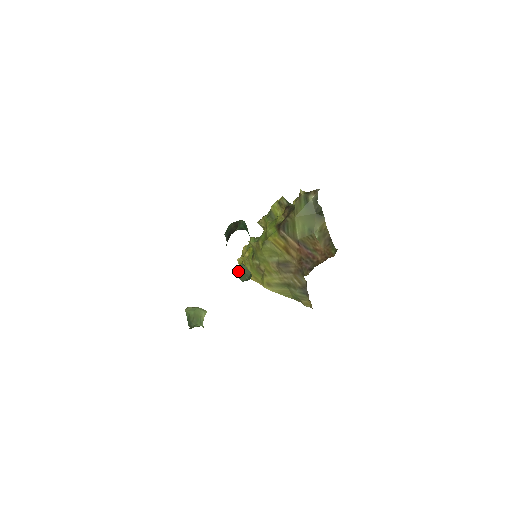
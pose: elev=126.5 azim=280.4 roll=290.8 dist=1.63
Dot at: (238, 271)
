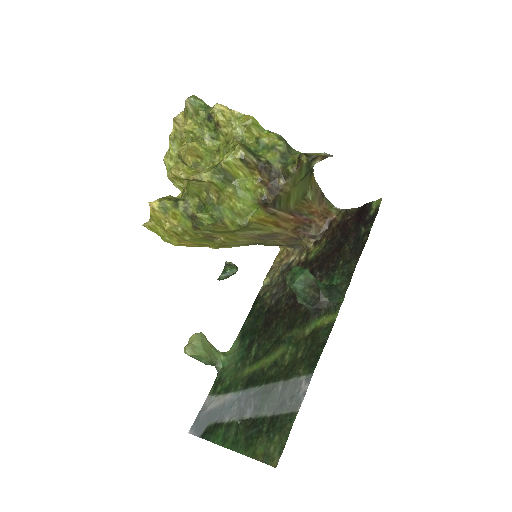
Dot at: occluded
